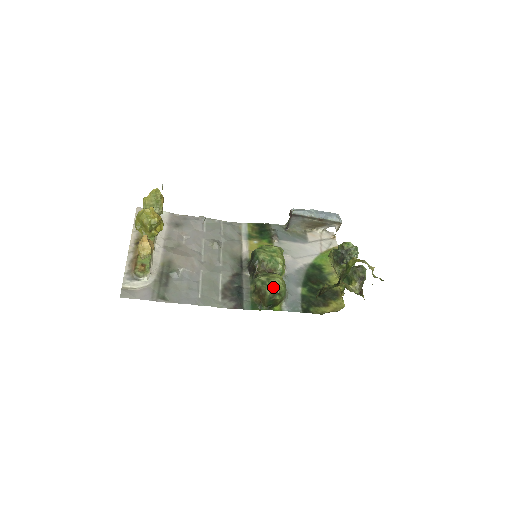
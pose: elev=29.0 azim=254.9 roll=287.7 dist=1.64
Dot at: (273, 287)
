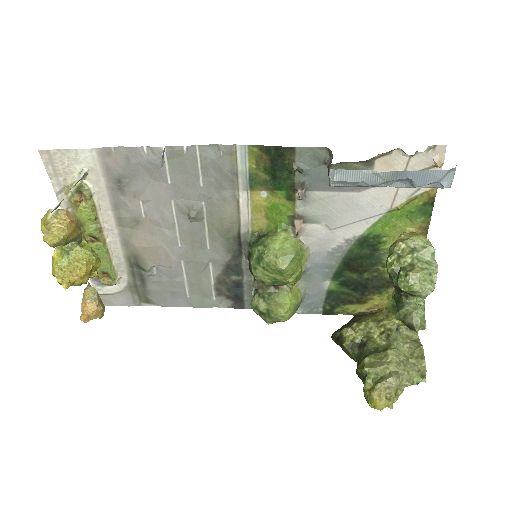
Dot at: (274, 321)
